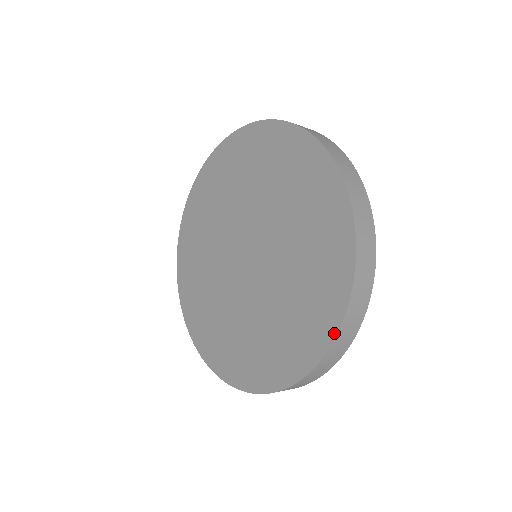
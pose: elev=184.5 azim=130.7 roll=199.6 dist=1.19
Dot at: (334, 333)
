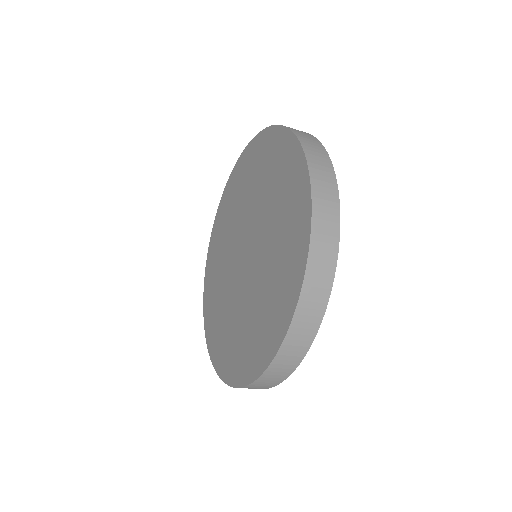
Dot at: (299, 147)
